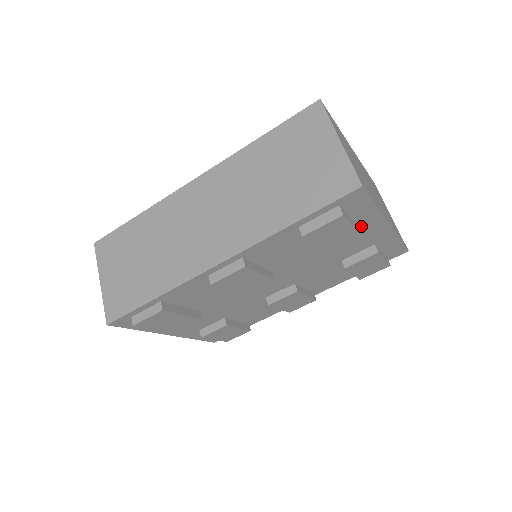
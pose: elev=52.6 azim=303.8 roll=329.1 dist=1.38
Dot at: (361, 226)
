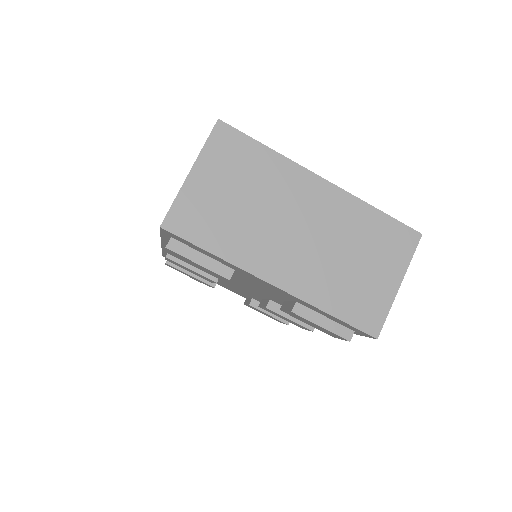
Dot at: (237, 270)
